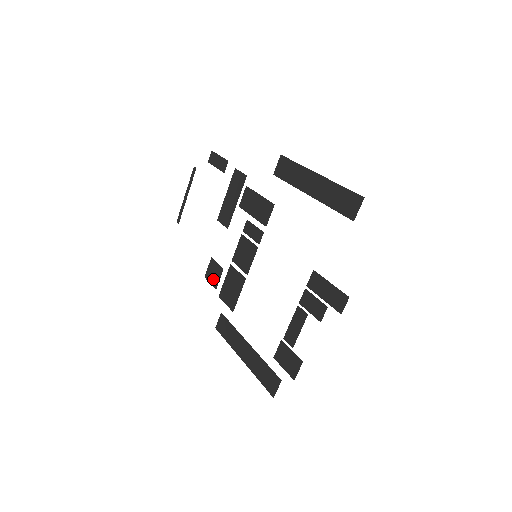
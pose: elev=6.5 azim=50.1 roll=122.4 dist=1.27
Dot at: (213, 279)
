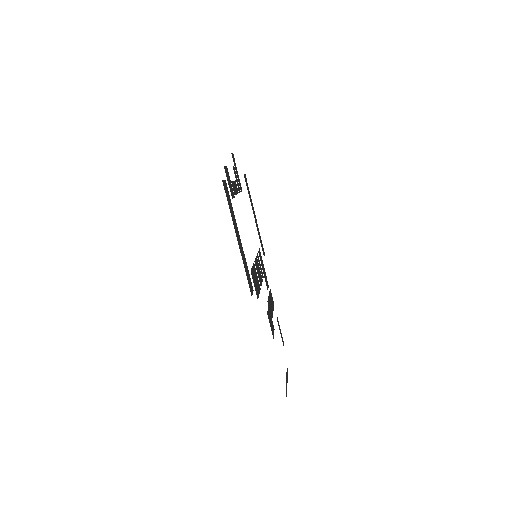
Dot at: (270, 321)
